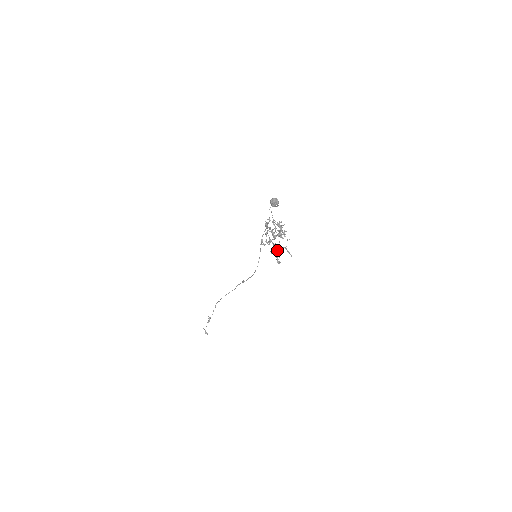
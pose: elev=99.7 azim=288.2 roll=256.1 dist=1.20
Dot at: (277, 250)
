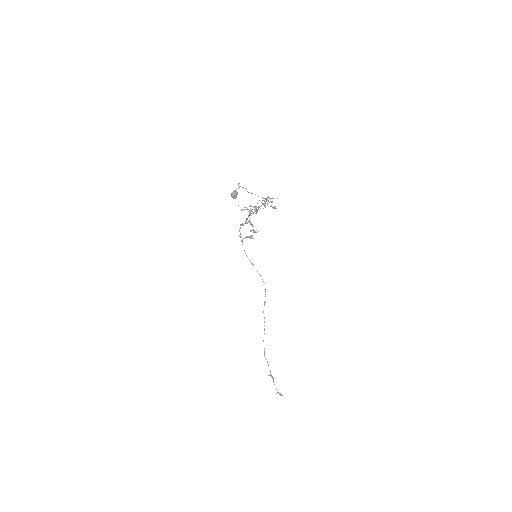
Dot at: occluded
